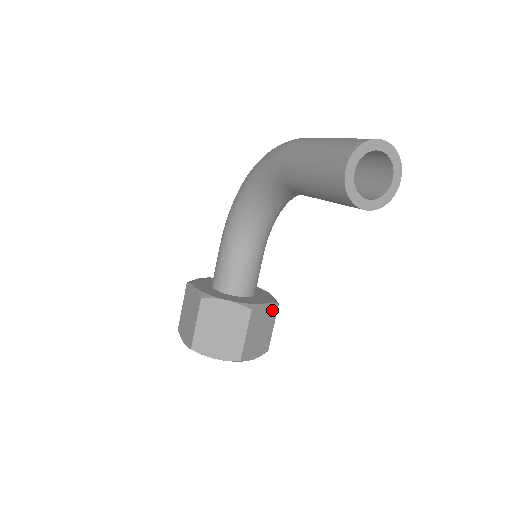
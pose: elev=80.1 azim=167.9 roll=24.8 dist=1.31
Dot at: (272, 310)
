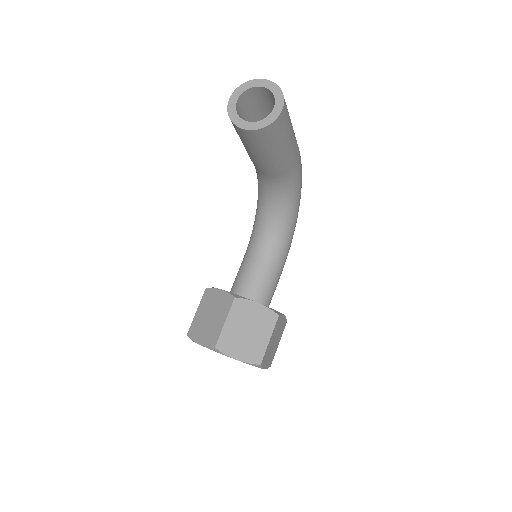
Dot at: (268, 316)
